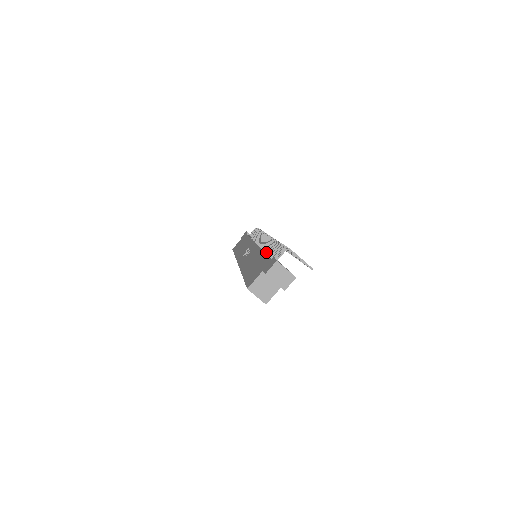
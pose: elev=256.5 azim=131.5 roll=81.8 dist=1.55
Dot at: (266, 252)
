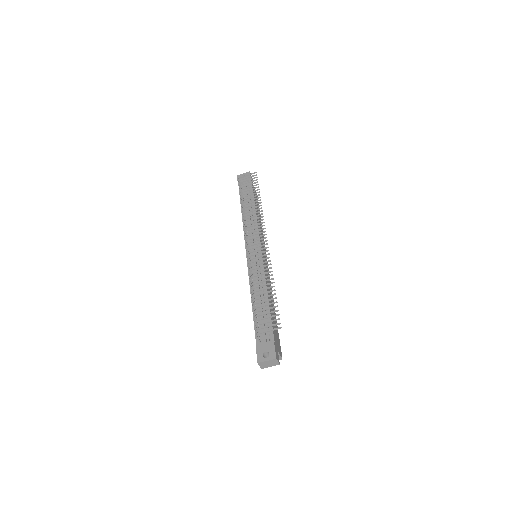
Dot at: (254, 297)
